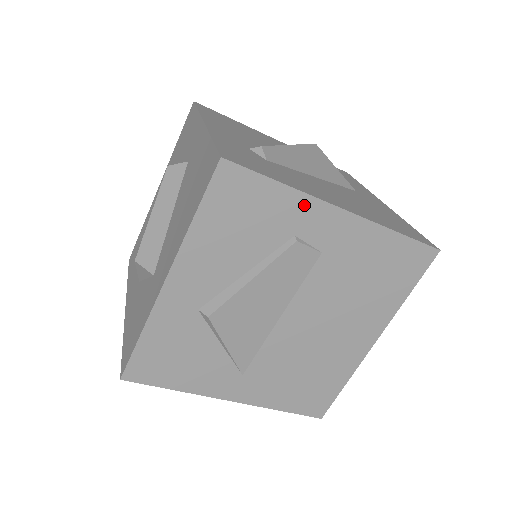
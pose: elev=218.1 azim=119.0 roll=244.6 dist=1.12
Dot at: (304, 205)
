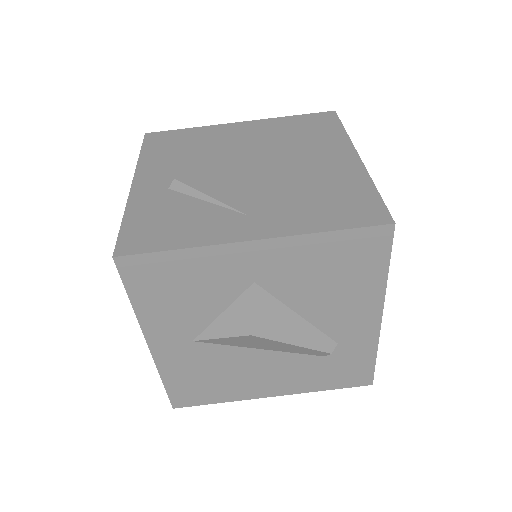
Dot at: (211, 129)
